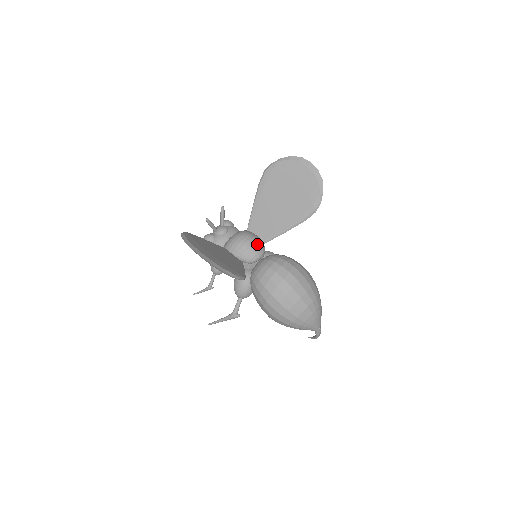
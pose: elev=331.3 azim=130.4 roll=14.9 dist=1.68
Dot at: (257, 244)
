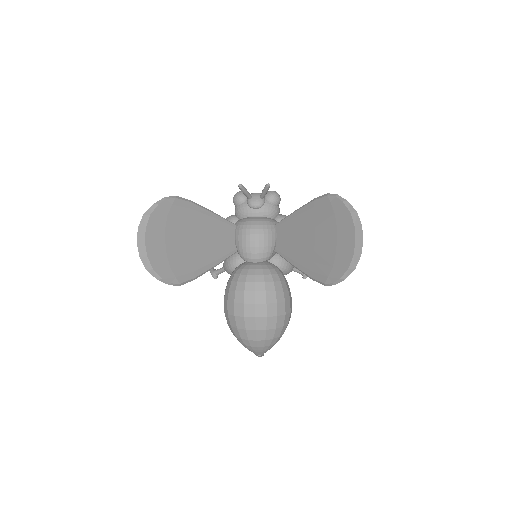
Dot at: (260, 250)
